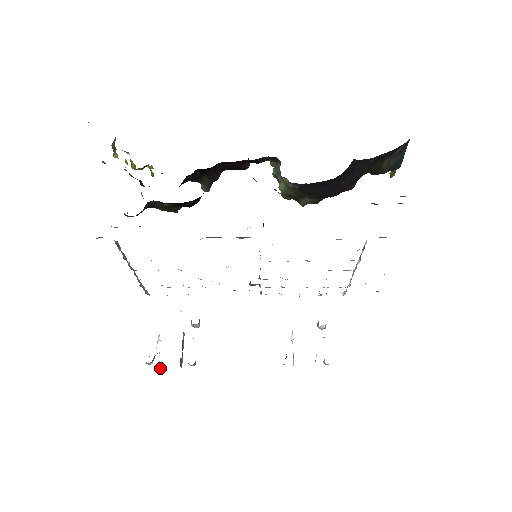
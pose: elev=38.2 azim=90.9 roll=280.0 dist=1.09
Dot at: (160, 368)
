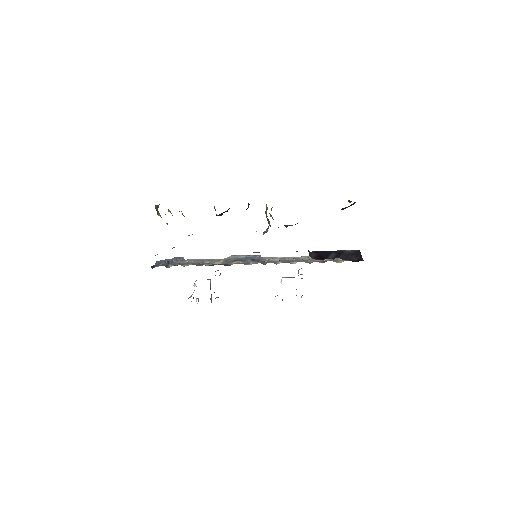
Dot at: occluded
